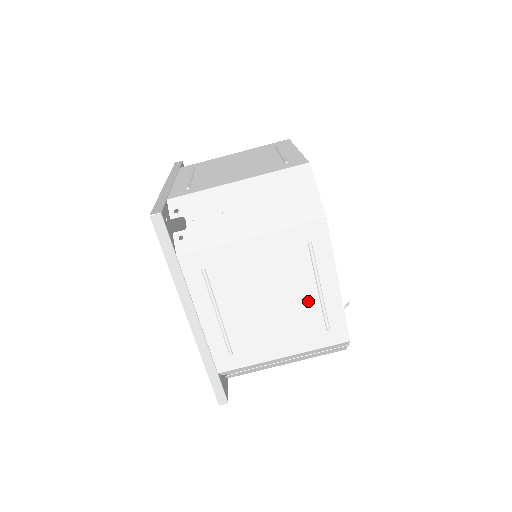
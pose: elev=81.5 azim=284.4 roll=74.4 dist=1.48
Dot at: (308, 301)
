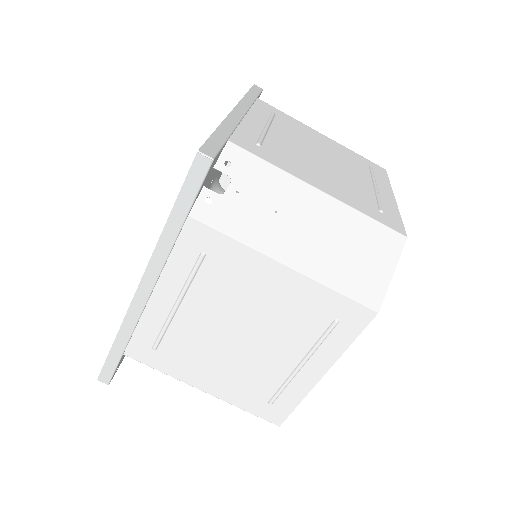
Dot at: (278, 367)
